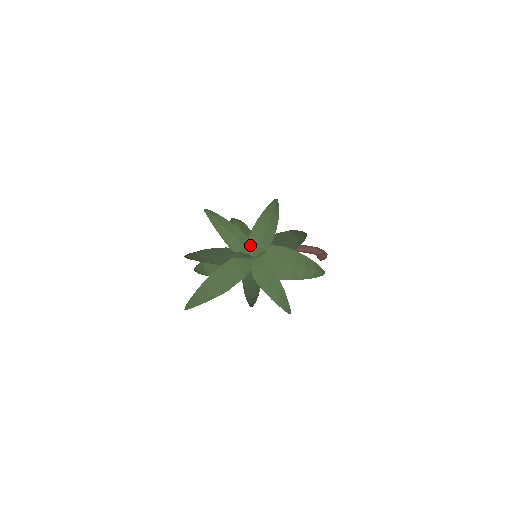
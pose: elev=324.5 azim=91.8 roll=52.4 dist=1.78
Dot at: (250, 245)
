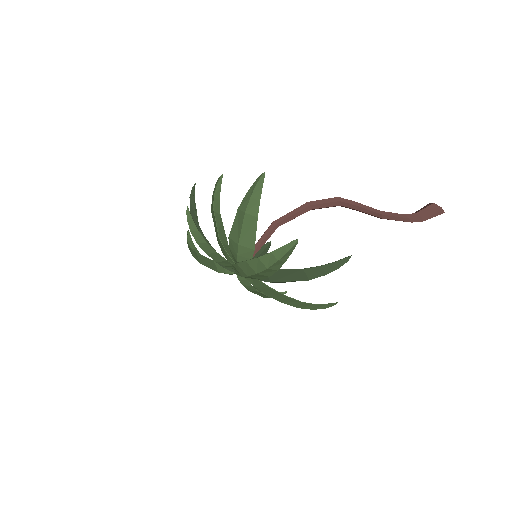
Dot at: (234, 268)
